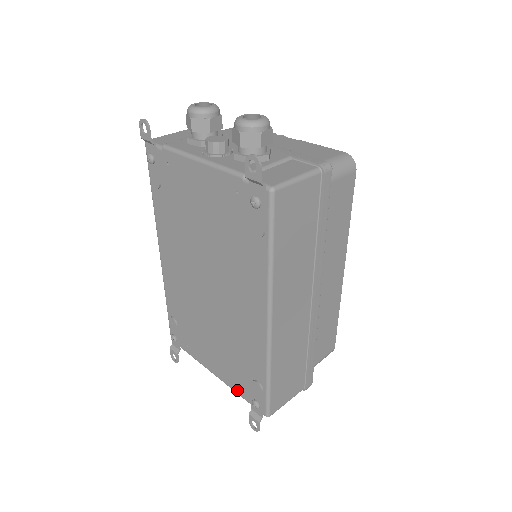
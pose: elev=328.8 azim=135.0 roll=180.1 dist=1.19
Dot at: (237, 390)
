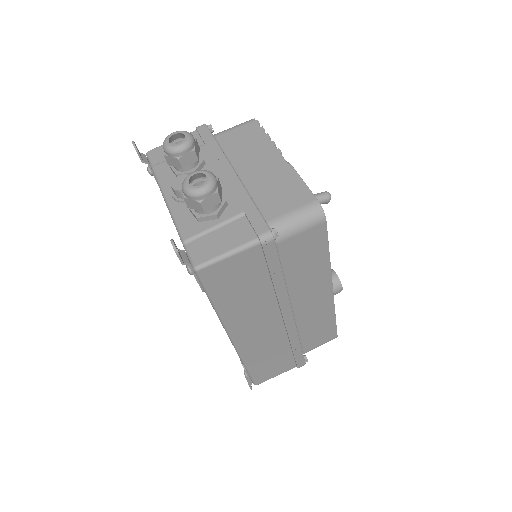
Dot at: occluded
